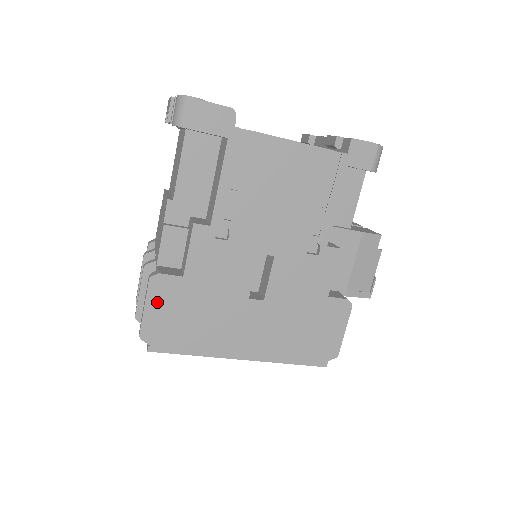
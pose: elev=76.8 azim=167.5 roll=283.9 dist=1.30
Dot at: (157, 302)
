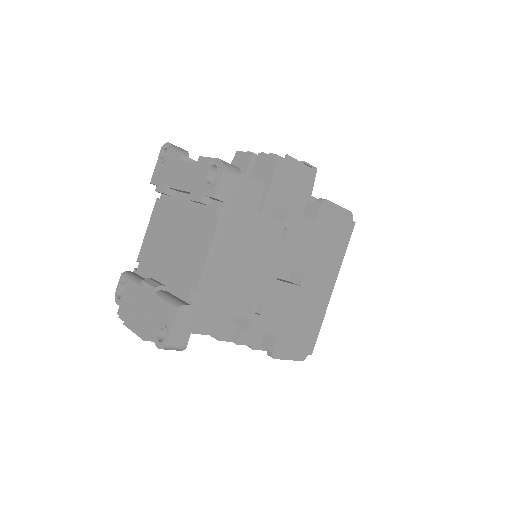
Dot at: (288, 352)
